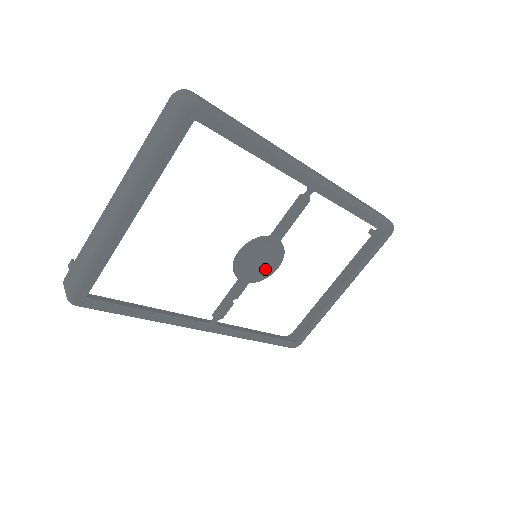
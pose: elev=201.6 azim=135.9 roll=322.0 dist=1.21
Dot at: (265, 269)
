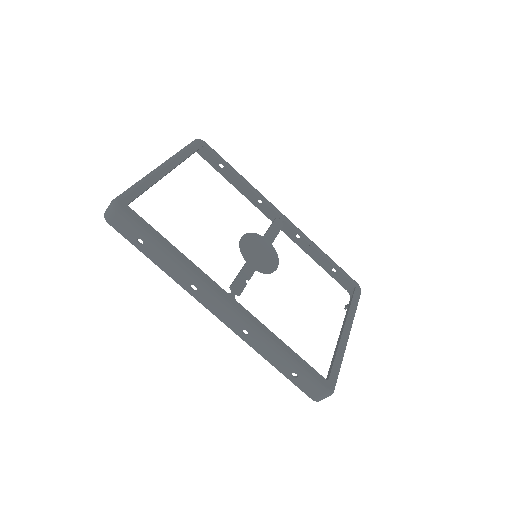
Dot at: (266, 263)
